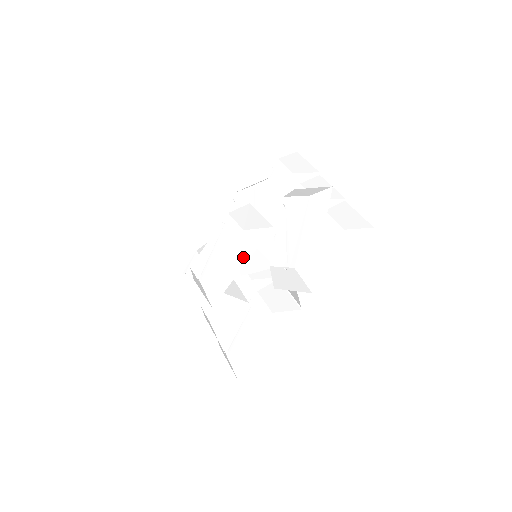
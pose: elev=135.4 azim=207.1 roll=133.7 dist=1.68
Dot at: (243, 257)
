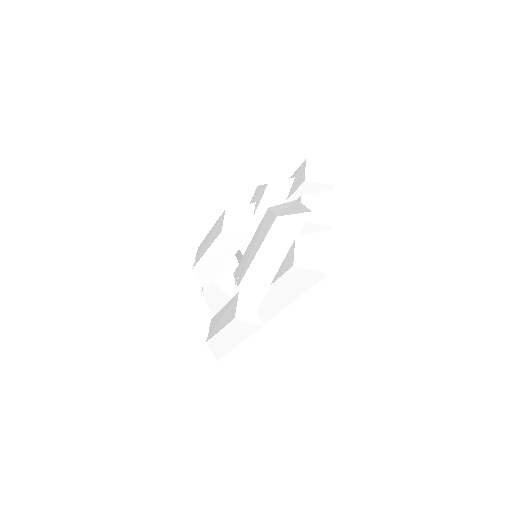
Dot at: (225, 256)
